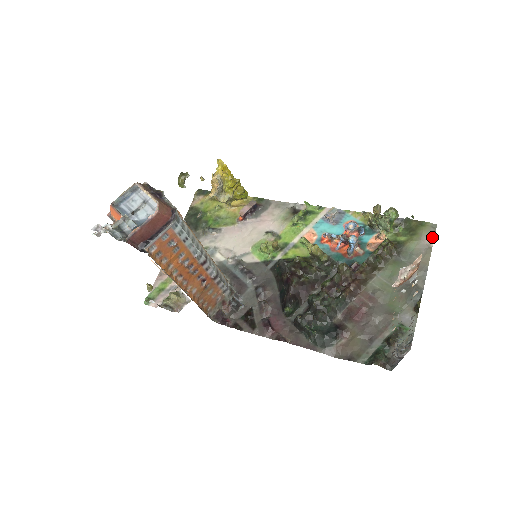
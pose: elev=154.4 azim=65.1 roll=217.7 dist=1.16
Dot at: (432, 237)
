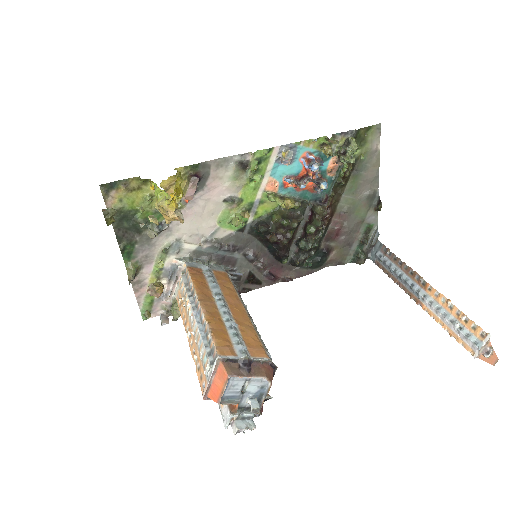
Dot at: (379, 139)
